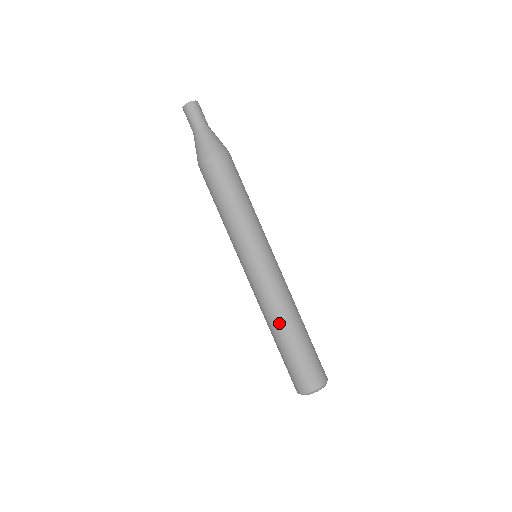
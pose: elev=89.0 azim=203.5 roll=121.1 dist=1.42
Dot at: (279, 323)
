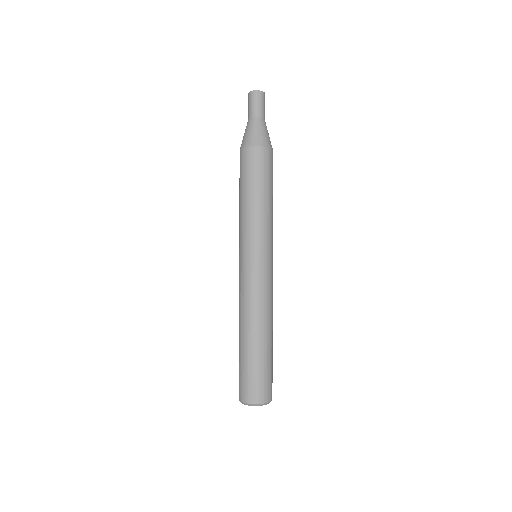
Dot at: (248, 326)
